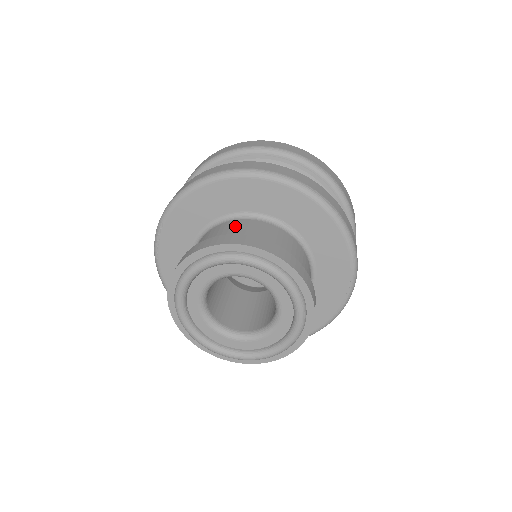
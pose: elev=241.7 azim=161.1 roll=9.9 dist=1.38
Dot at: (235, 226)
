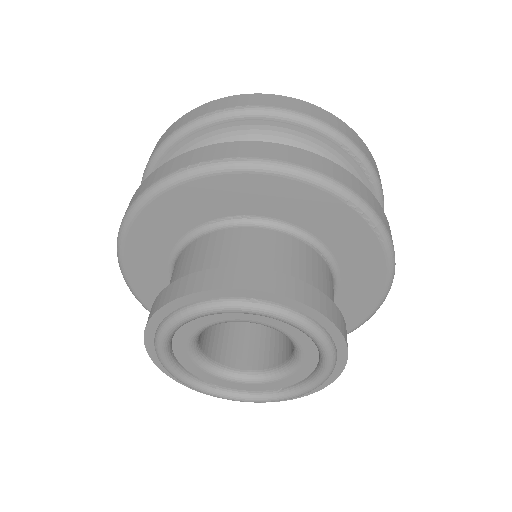
Dot at: (172, 275)
